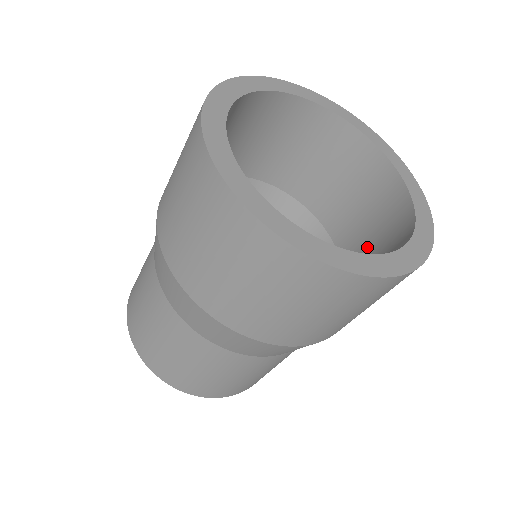
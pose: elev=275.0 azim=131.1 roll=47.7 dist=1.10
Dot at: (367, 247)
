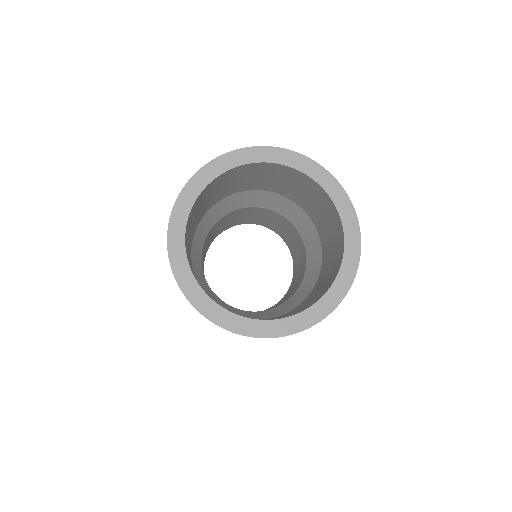
Dot at: (324, 223)
